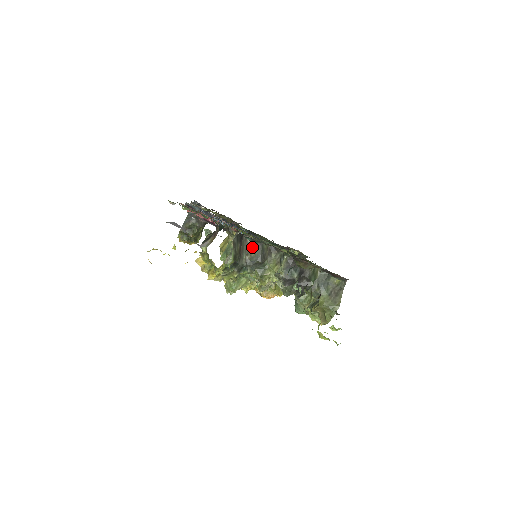
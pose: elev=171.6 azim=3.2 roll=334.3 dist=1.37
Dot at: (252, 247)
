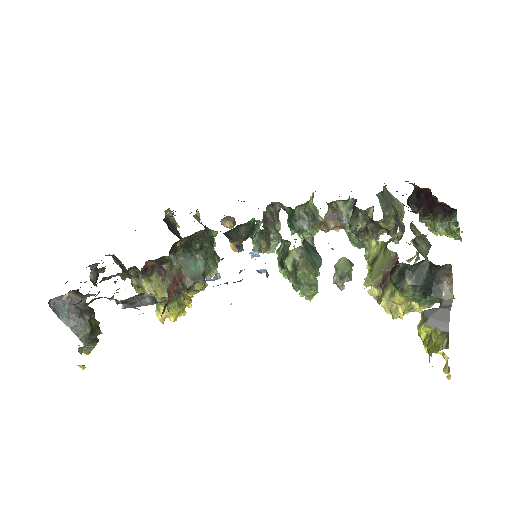
Dot at: (419, 245)
